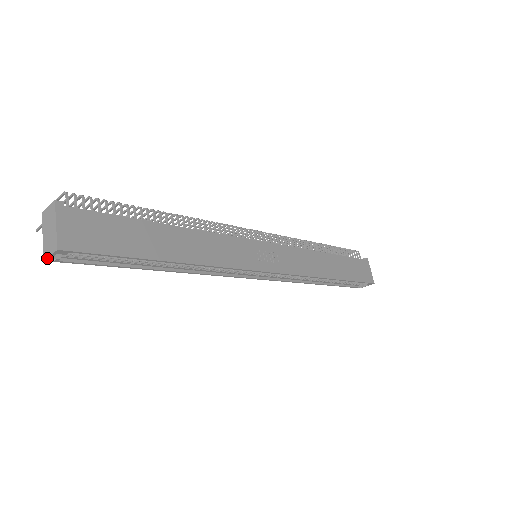
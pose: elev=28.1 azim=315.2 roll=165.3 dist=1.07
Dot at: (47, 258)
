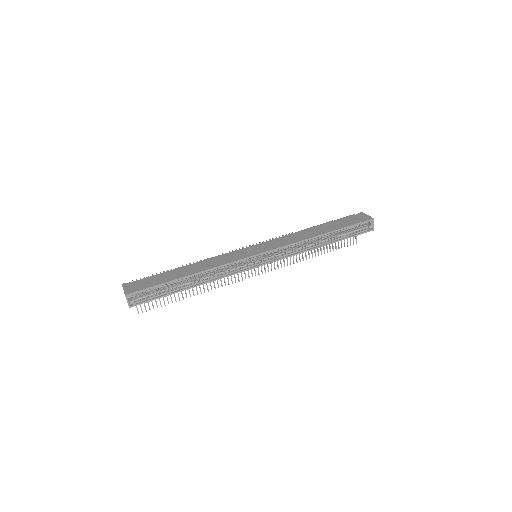
Dot at: (128, 305)
